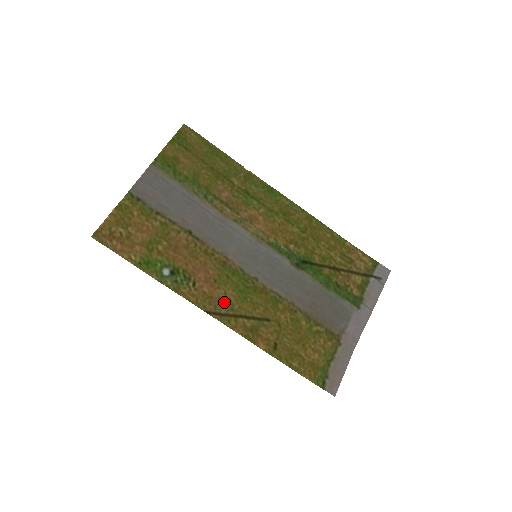
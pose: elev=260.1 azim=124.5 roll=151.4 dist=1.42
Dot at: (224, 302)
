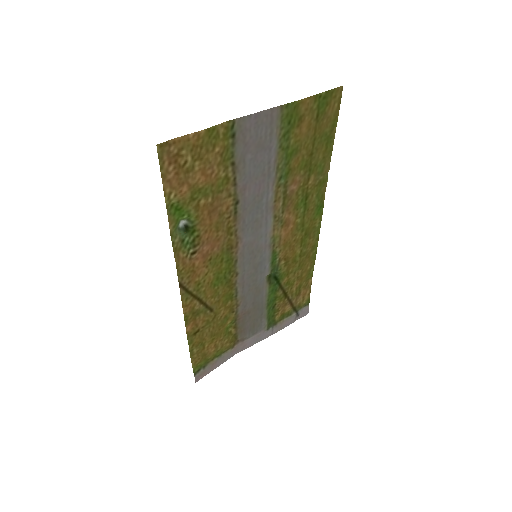
Dot at: (199, 281)
